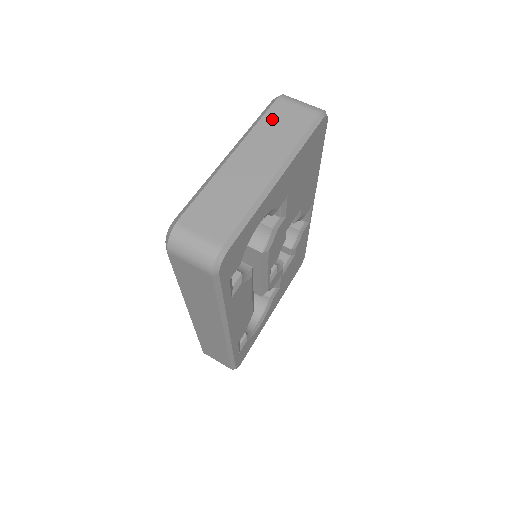
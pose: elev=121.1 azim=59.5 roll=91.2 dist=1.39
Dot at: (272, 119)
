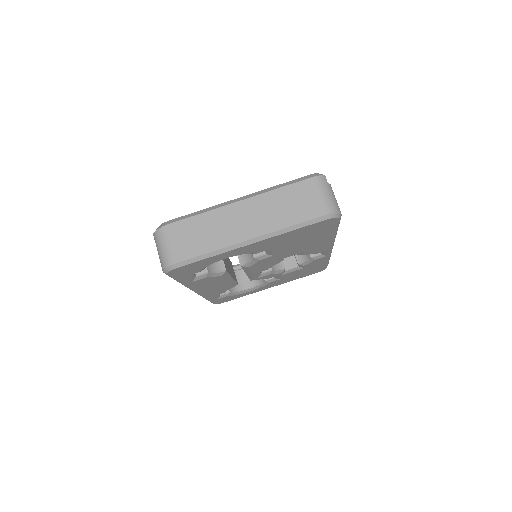
Dot at: (290, 193)
